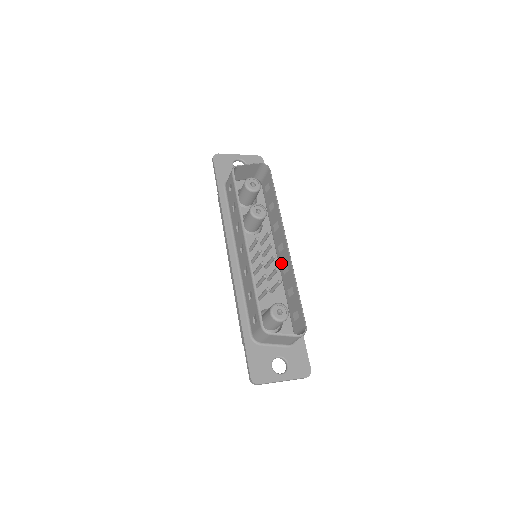
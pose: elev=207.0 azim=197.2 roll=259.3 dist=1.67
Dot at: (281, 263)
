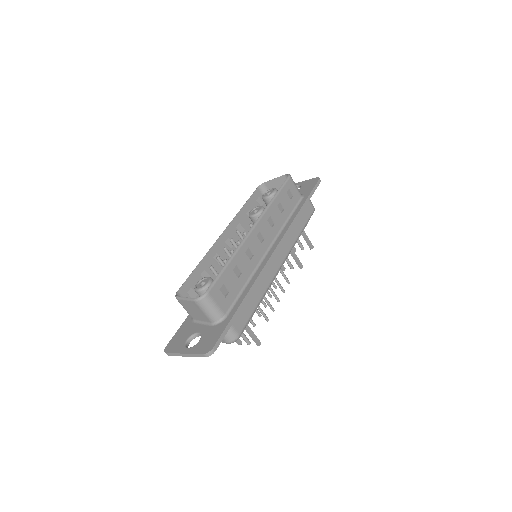
Dot at: (257, 253)
